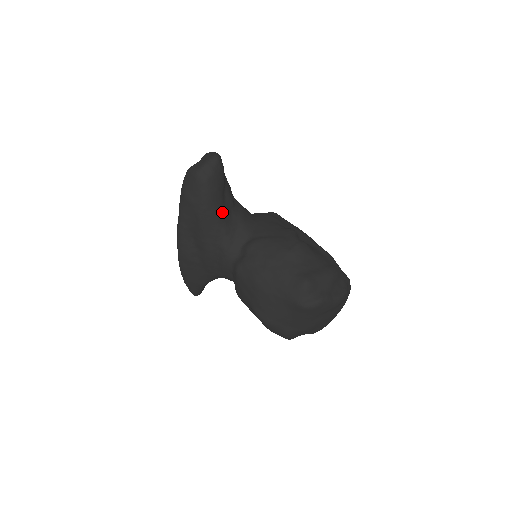
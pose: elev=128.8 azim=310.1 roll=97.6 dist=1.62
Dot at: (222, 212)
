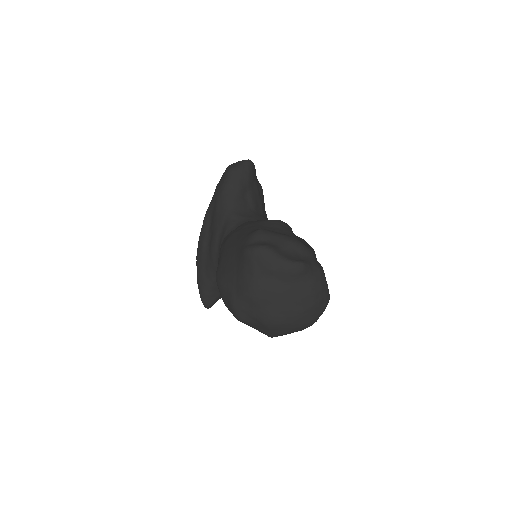
Dot at: (236, 200)
